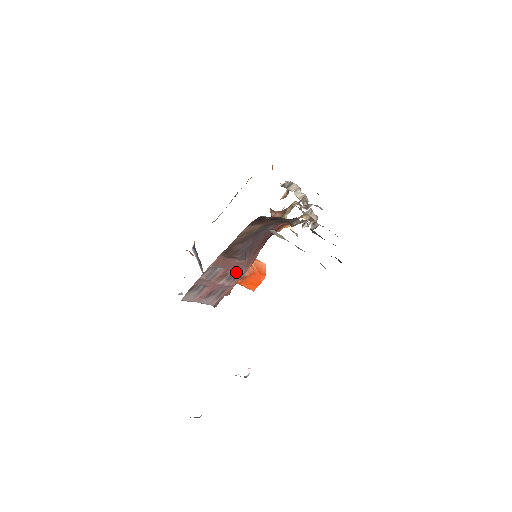
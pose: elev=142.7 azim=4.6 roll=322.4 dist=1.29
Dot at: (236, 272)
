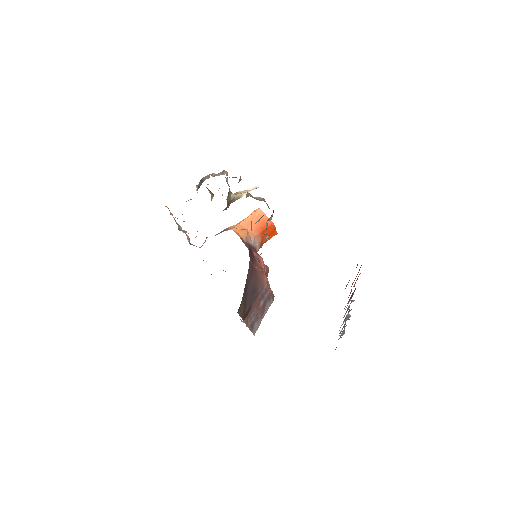
Dot at: (262, 293)
